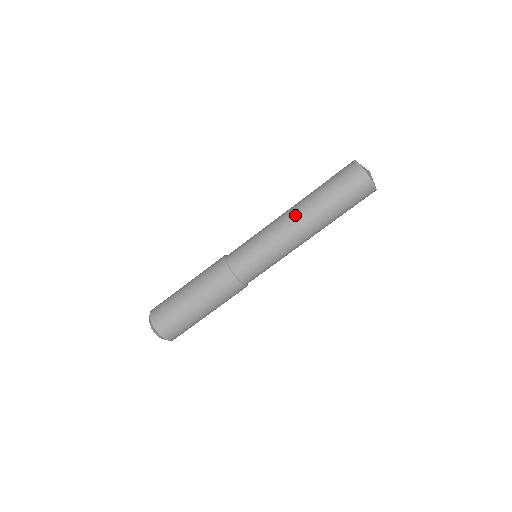
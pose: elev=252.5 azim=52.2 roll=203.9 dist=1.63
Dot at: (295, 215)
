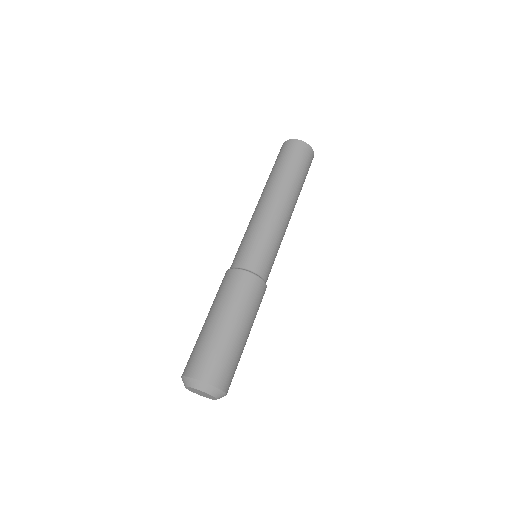
Dot at: (262, 197)
